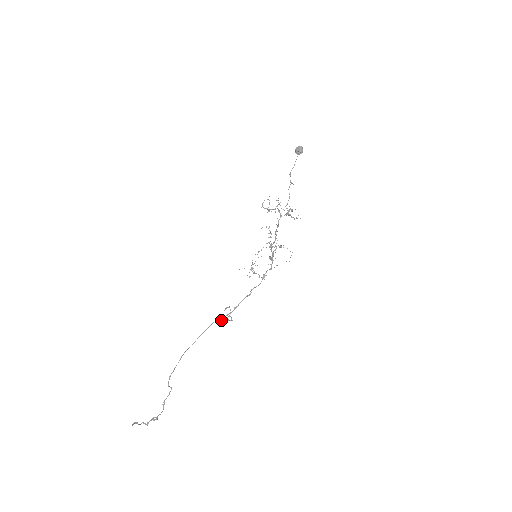
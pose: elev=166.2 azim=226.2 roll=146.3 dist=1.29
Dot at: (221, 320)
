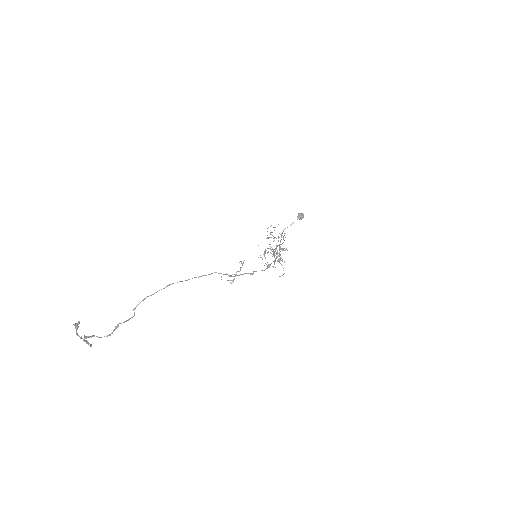
Dot at: occluded
